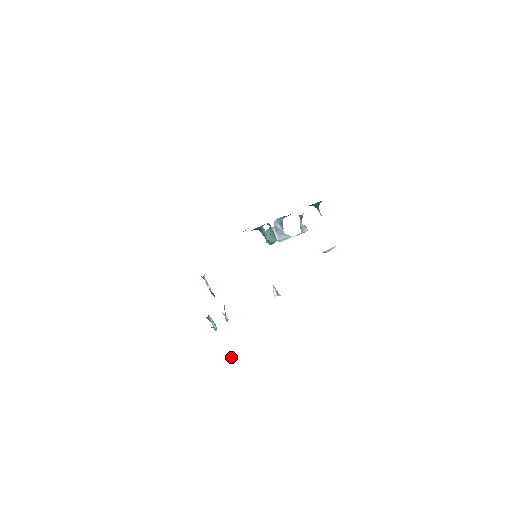
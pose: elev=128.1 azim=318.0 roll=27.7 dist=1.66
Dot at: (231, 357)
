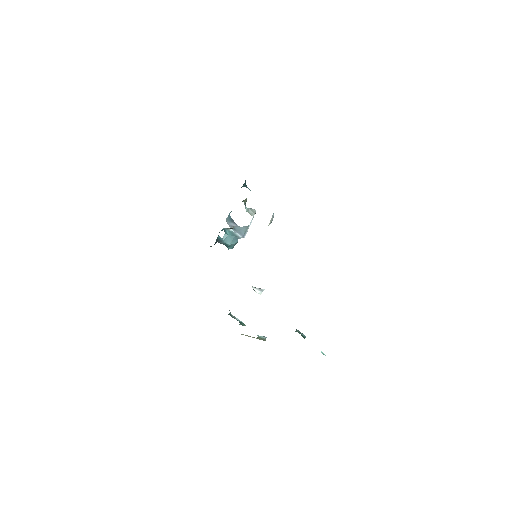
Dot at: (323, 353)
